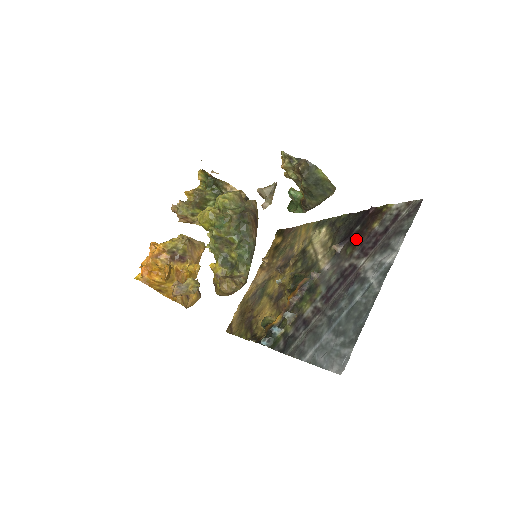
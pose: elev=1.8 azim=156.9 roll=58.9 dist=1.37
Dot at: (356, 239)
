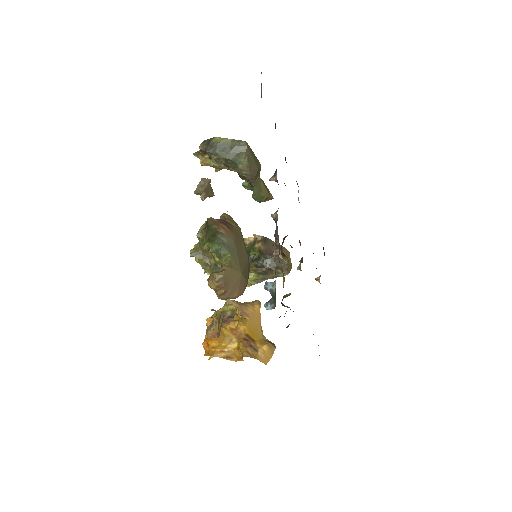
Dot at: occluded
